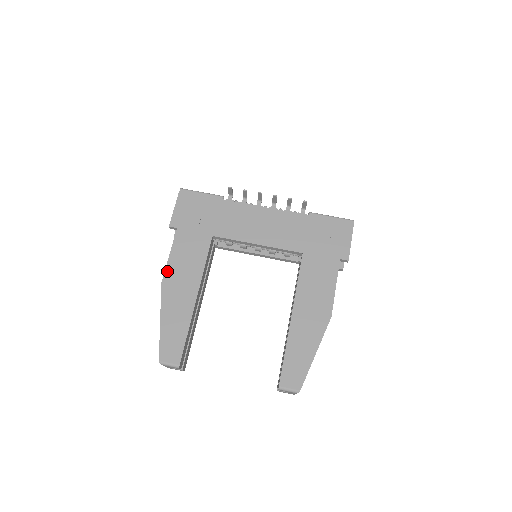
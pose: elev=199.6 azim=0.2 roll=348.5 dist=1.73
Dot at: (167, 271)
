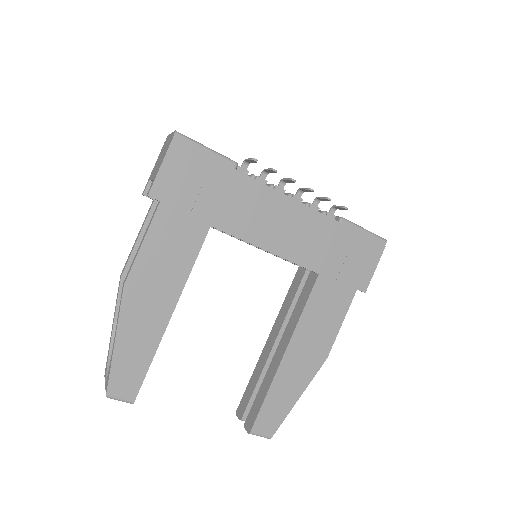
Dot at: (135, 269)
